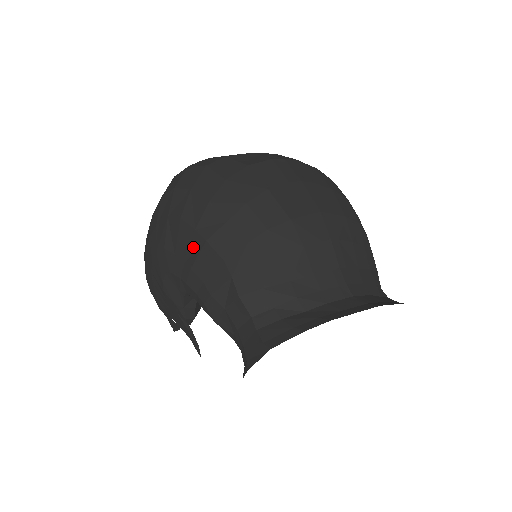
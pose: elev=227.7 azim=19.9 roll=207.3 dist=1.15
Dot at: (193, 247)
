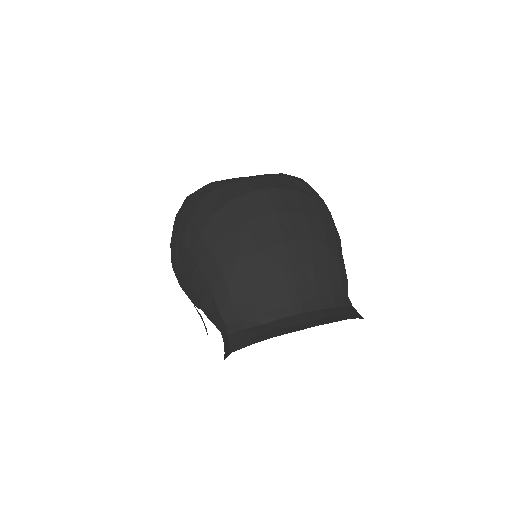
Dot at: (191, 265)
